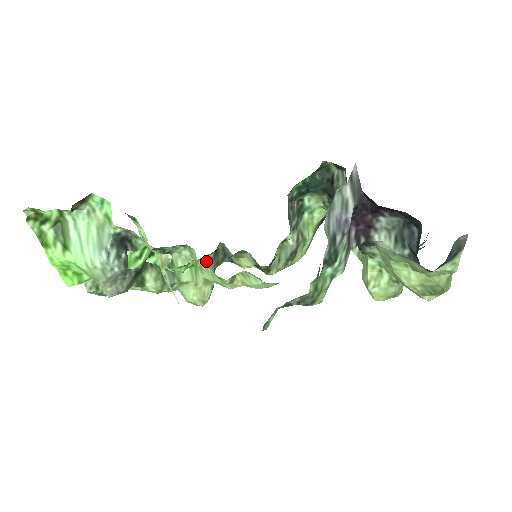
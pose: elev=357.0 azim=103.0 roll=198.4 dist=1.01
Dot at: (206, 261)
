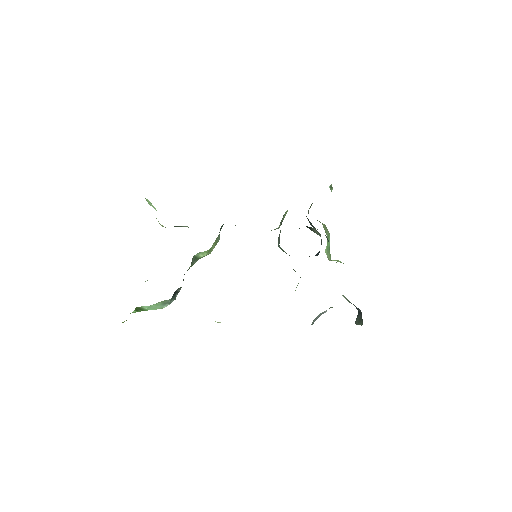
Dot at: (215, 241)
